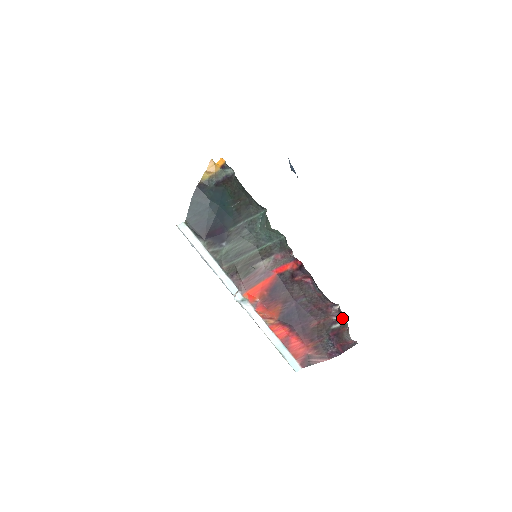
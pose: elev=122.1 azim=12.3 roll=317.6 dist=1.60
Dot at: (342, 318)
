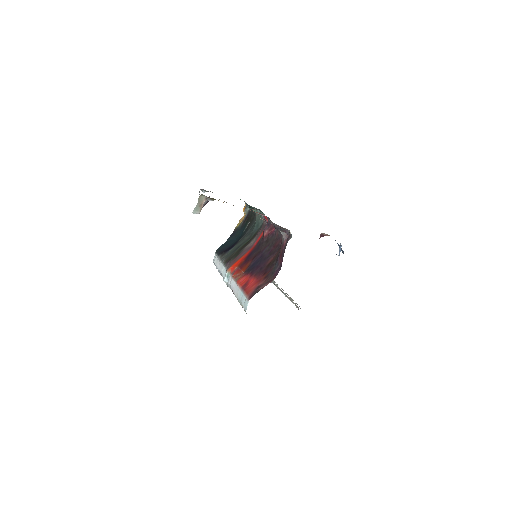
Dot at: occluded
